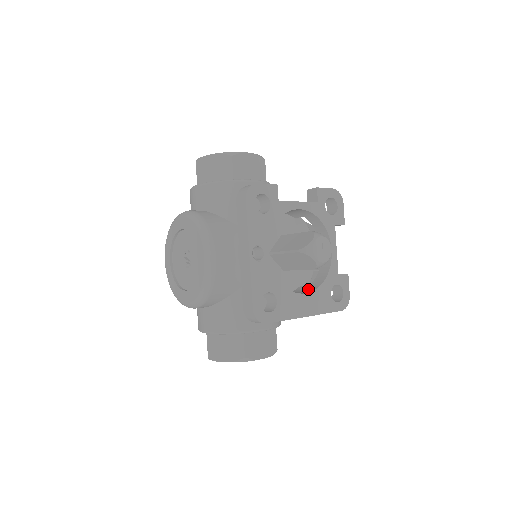
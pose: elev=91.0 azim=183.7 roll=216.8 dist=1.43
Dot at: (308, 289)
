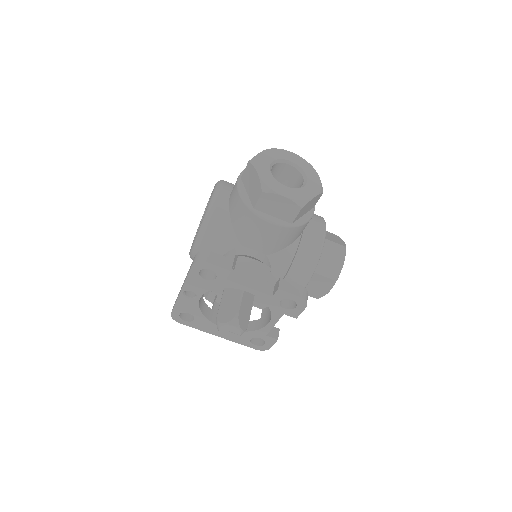
Dot at: occluded
